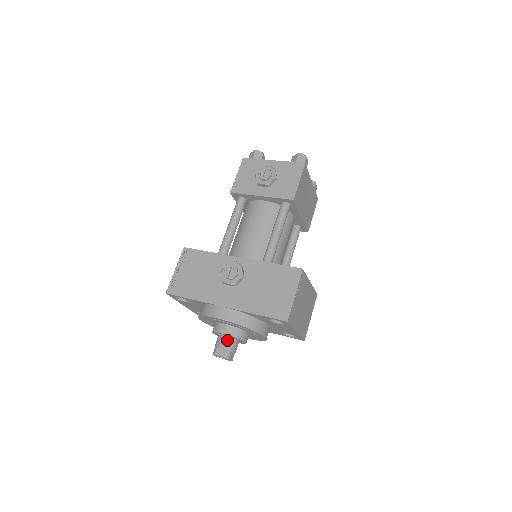
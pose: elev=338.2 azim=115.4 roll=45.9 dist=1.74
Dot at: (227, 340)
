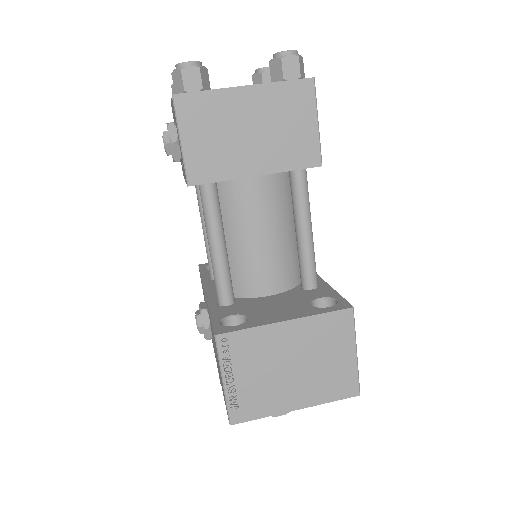
Dot at: occluded
